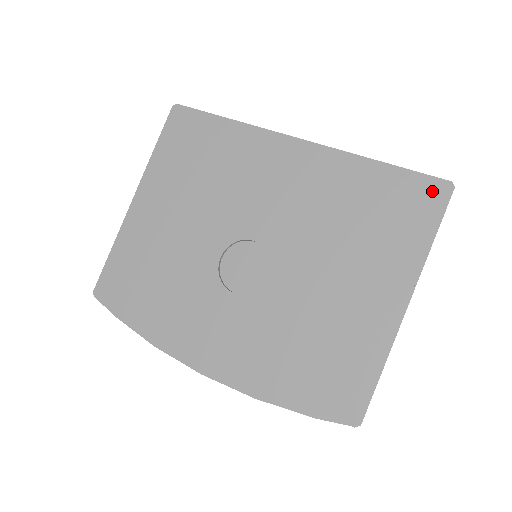
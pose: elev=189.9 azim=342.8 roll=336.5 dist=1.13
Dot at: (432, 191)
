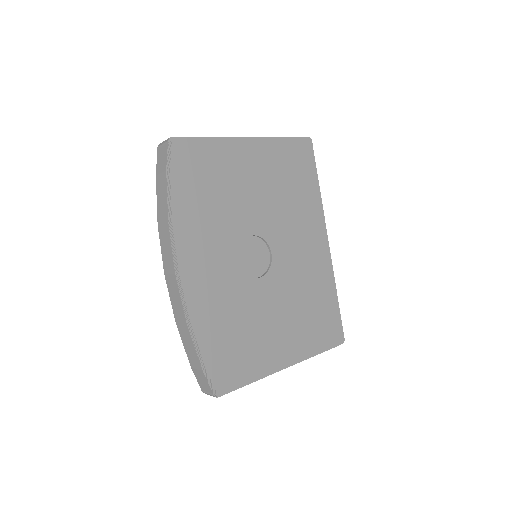
Dot at: (339, 335)
